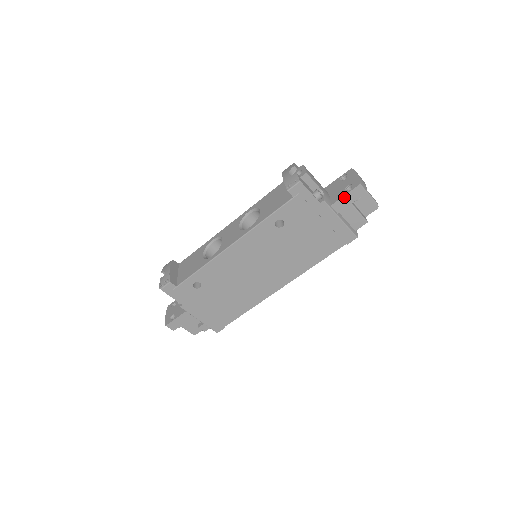
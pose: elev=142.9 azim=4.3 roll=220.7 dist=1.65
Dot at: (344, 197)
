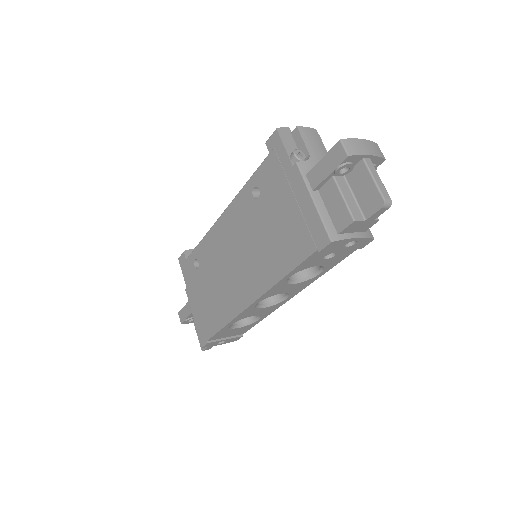
Dot at: (321, 162)
